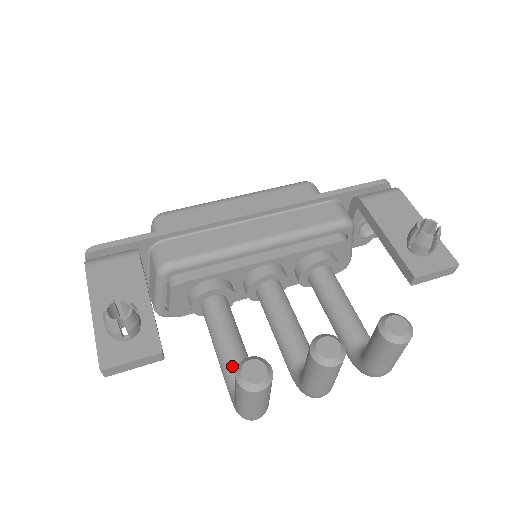
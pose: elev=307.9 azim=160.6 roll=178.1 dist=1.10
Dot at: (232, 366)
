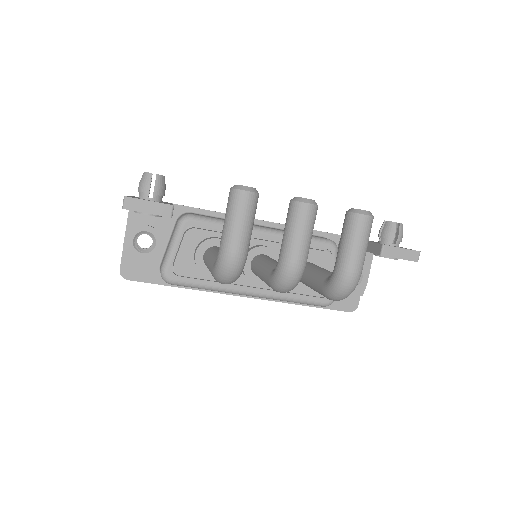
Dot at: occluded
